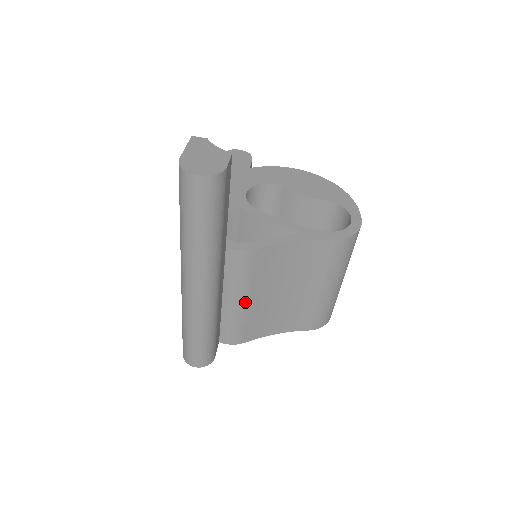
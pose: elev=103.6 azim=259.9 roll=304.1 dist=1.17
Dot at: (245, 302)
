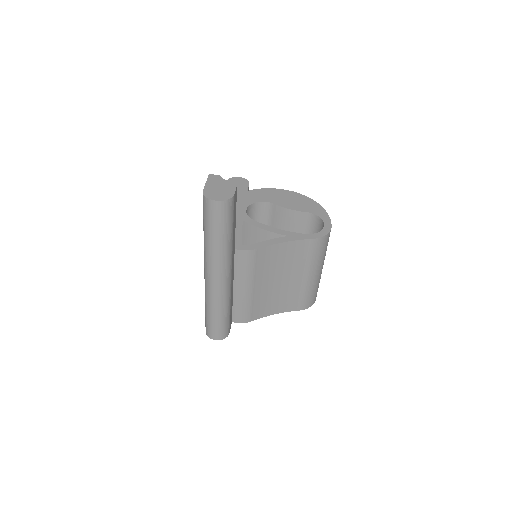
Dot at: (250, 289)
